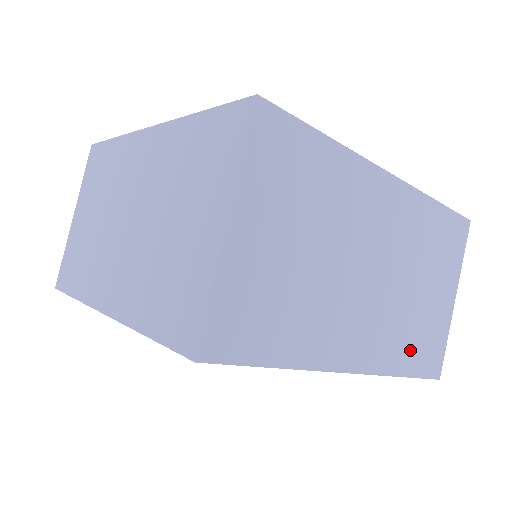
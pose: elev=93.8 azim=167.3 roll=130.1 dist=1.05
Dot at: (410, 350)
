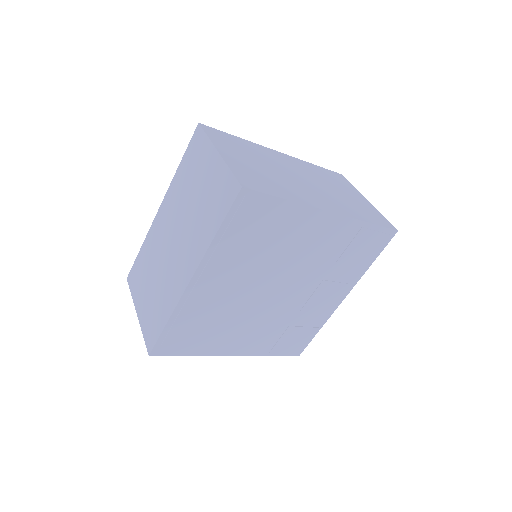
Dot at: (361, 213)
